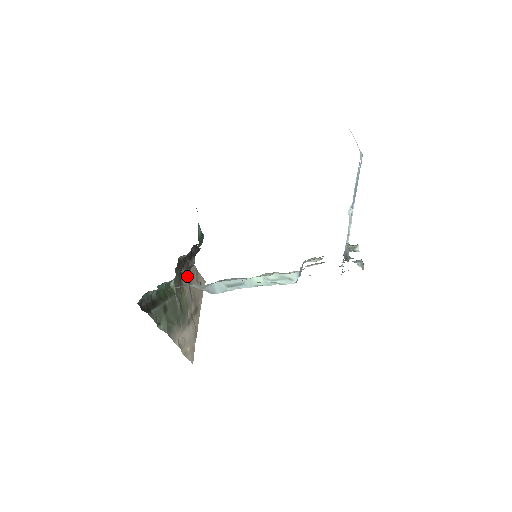
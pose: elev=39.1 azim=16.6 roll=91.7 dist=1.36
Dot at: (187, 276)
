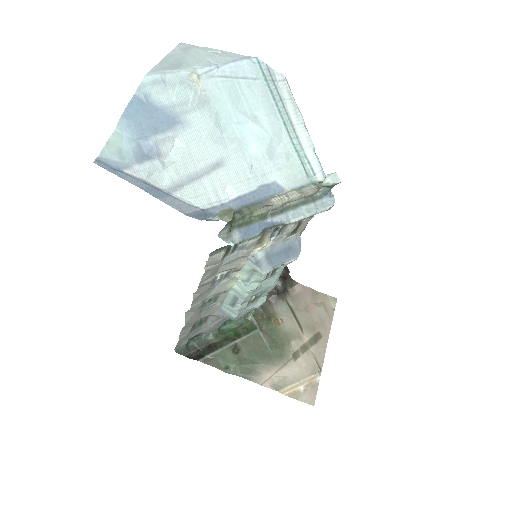
Dot at: (286, 303)
